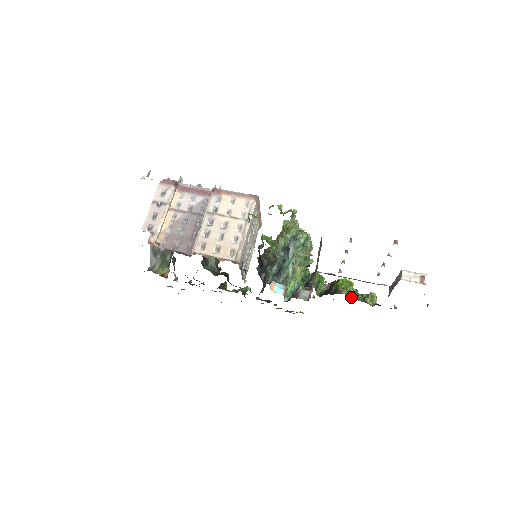
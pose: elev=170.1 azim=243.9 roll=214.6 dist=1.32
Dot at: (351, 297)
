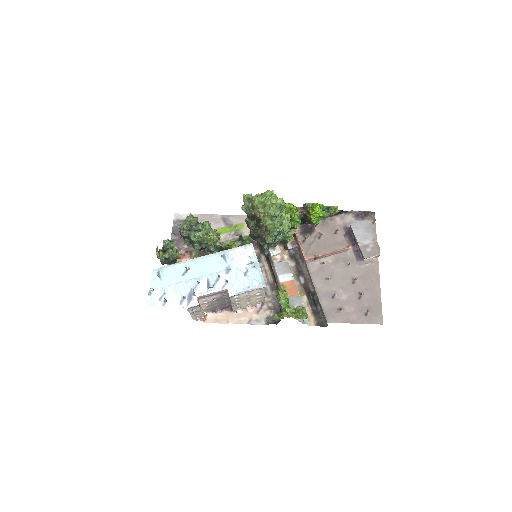
Dot at: (321, 220)
